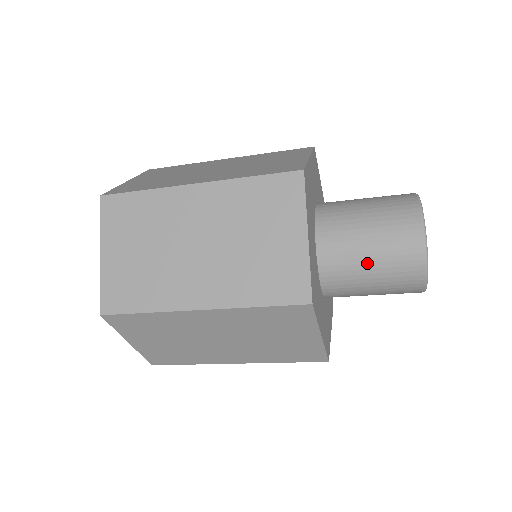
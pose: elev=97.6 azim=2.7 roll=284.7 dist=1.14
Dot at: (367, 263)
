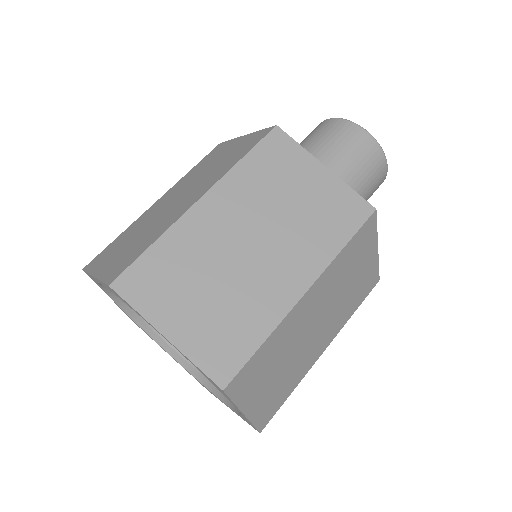
Dot at: (352, 177)
